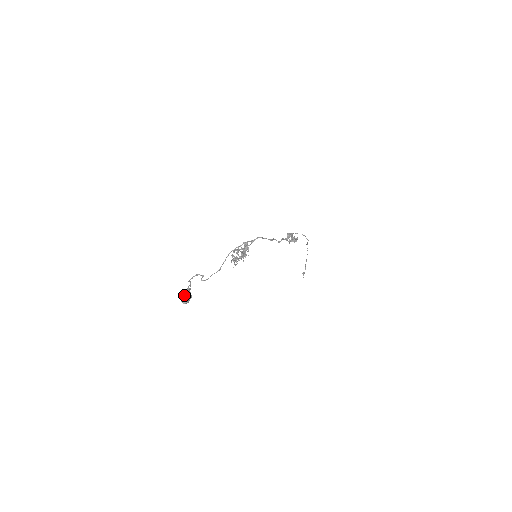
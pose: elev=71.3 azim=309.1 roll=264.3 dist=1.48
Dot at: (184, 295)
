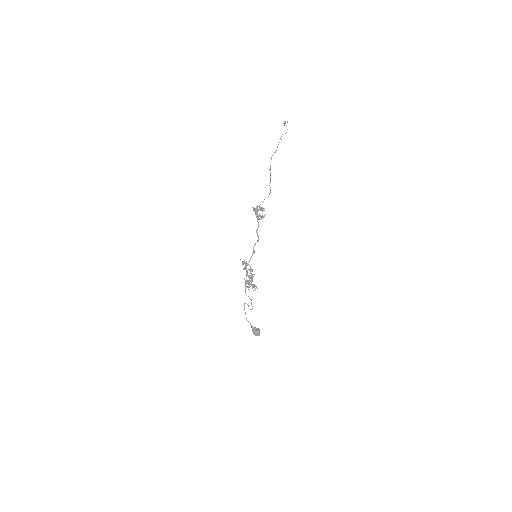
Dot at: (255, 335)
